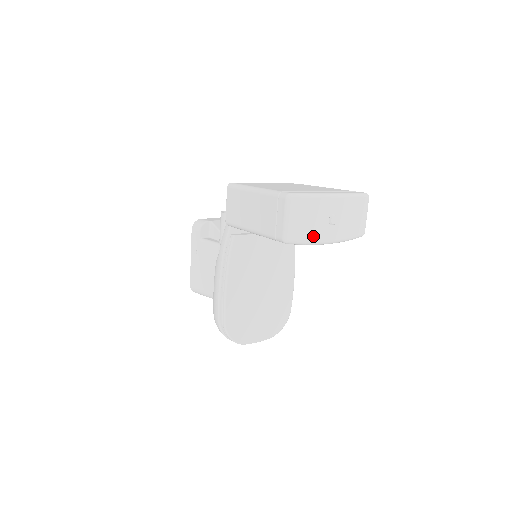
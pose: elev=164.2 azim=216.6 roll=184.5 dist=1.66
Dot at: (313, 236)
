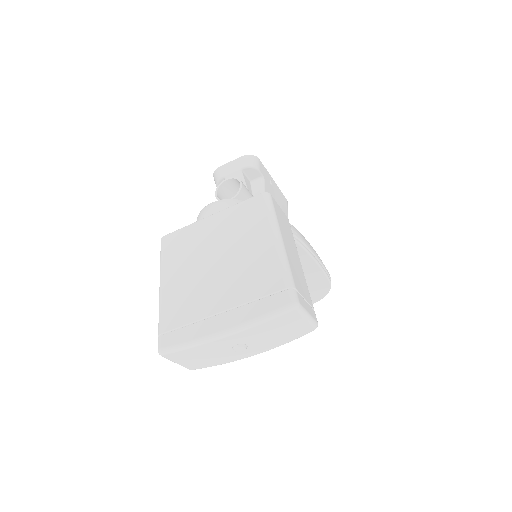
Dot at: (222, 361)
